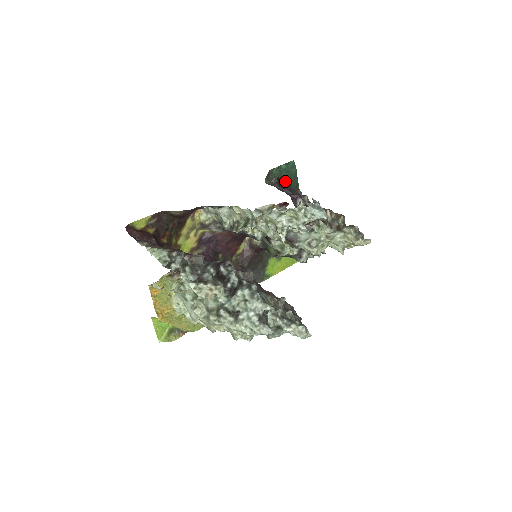
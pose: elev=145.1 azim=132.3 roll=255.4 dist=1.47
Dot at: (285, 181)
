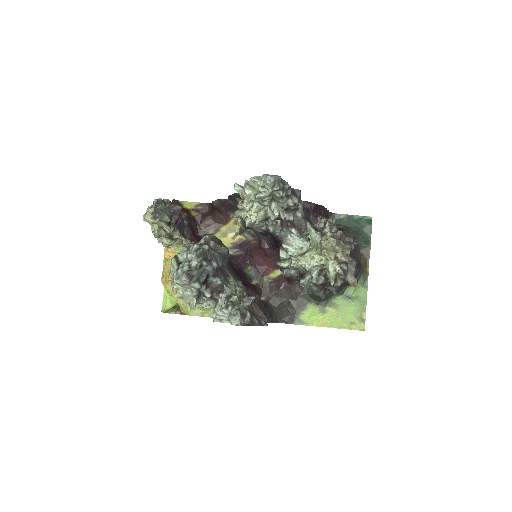
Dot at: (351, 230)
